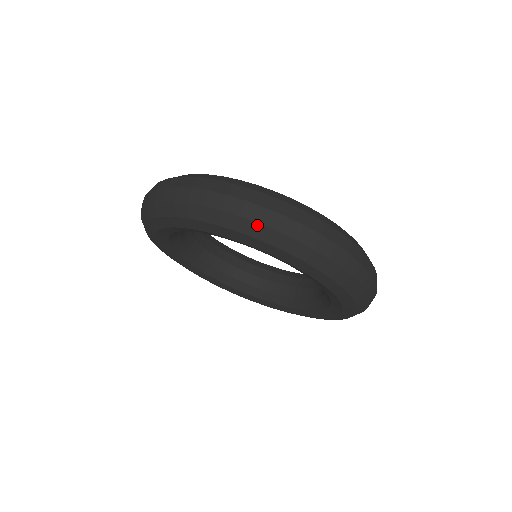
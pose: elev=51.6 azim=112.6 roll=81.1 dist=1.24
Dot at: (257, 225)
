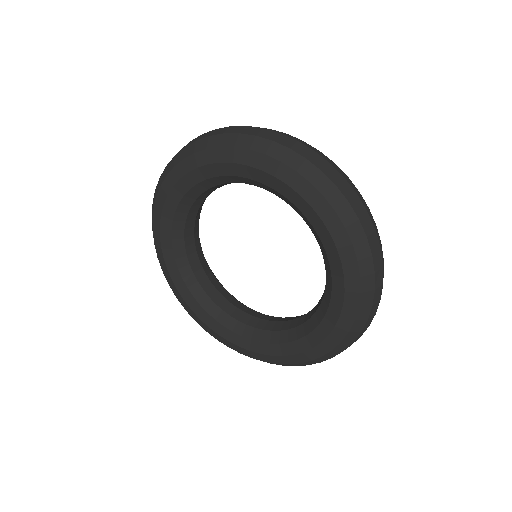
Dot at: (270, 142)
